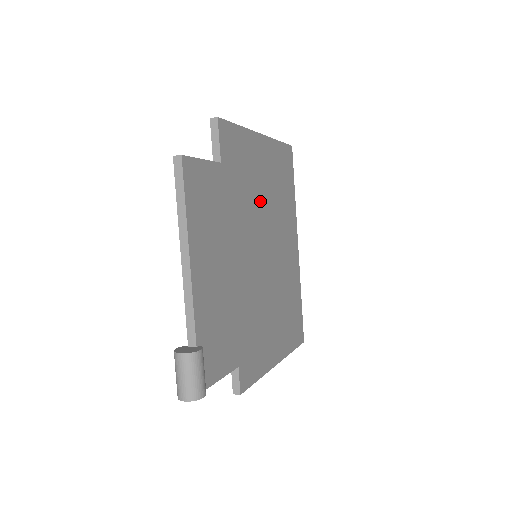
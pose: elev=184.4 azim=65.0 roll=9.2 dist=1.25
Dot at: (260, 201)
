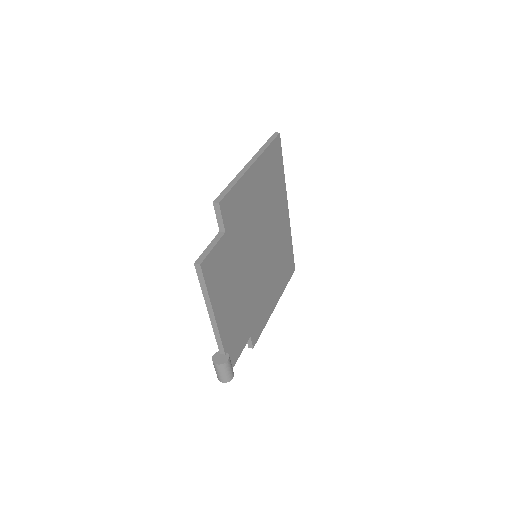
Dot at: (256, 218)
